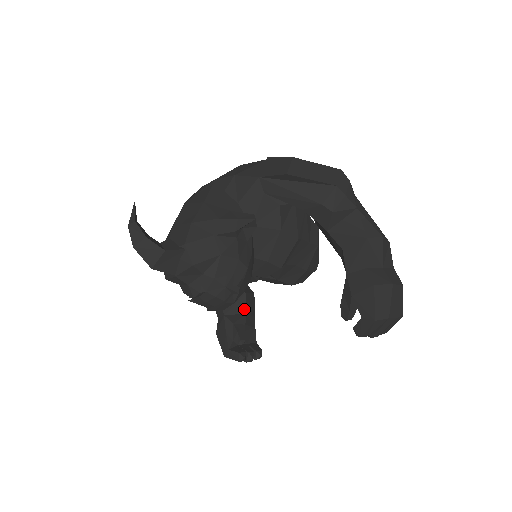
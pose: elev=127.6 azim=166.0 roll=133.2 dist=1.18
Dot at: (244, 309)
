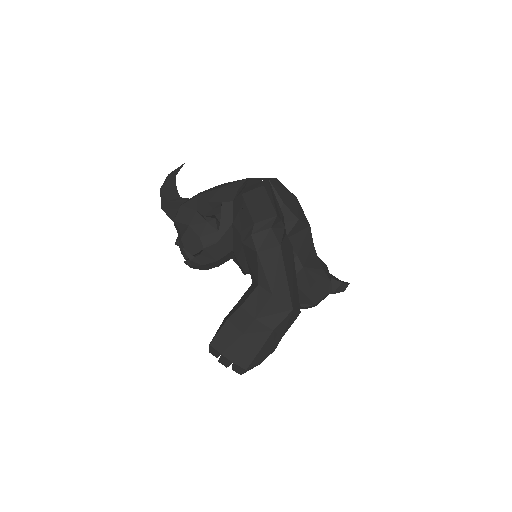
Dot at: occluded
